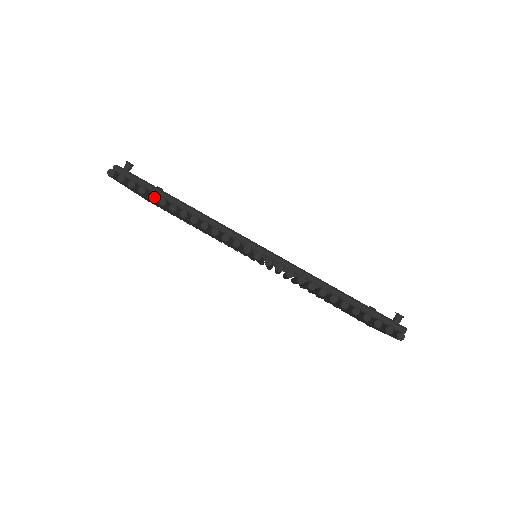
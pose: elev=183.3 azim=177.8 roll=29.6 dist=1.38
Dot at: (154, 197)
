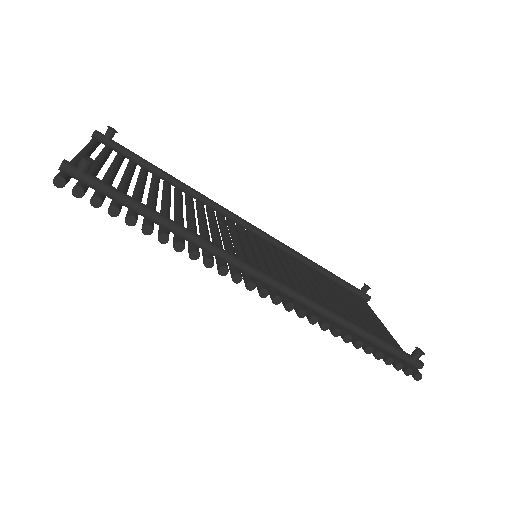
Dot at: (134, 223)
